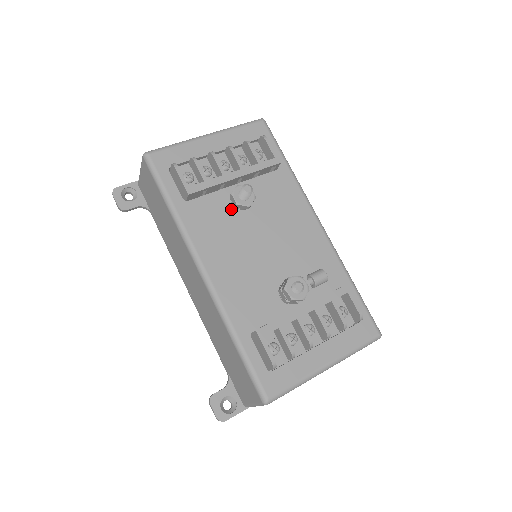
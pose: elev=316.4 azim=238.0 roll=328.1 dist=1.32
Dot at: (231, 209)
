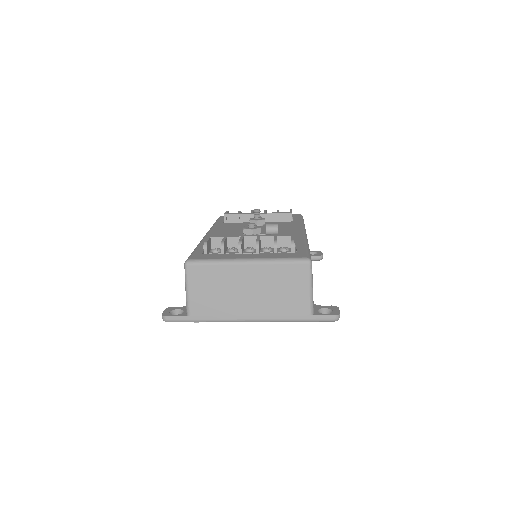
Dot at: (247, 225)
